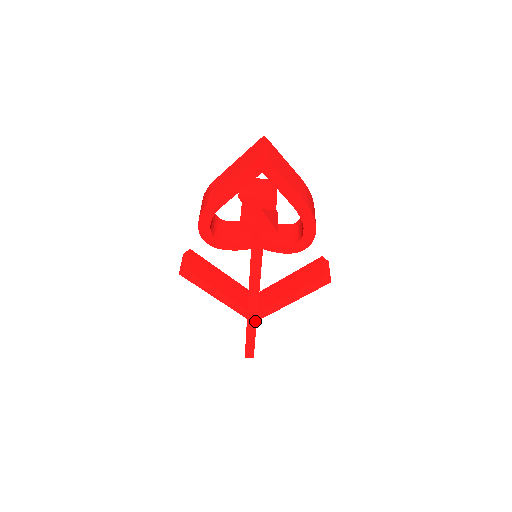
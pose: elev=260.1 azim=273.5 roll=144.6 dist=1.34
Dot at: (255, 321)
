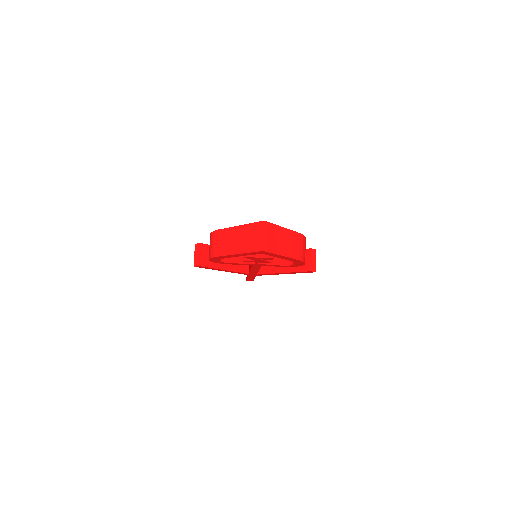
Dot at: (255, 275)
